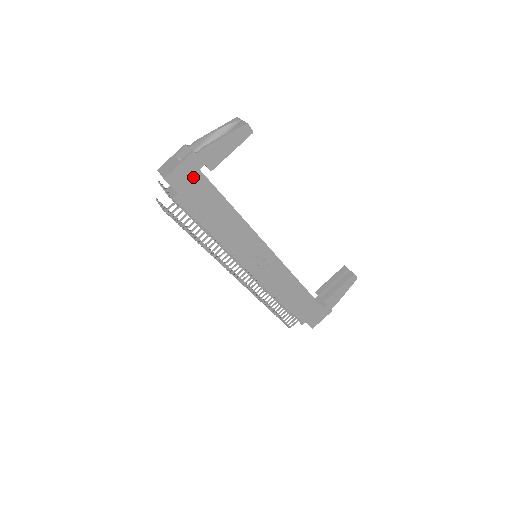
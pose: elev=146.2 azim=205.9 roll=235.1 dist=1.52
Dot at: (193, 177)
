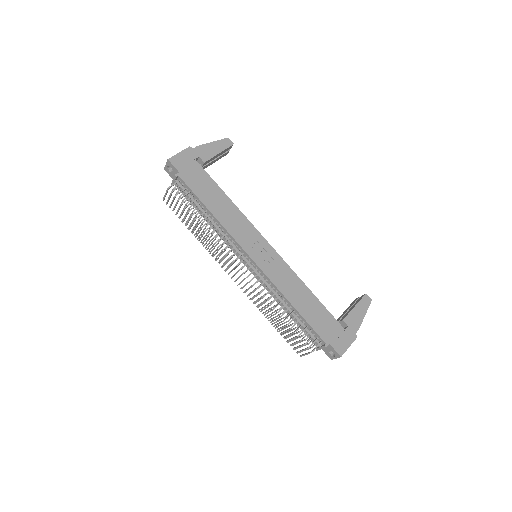
Dot at: (190, 163)
